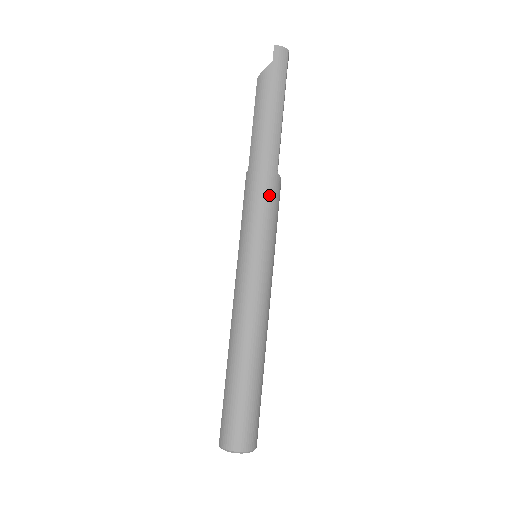
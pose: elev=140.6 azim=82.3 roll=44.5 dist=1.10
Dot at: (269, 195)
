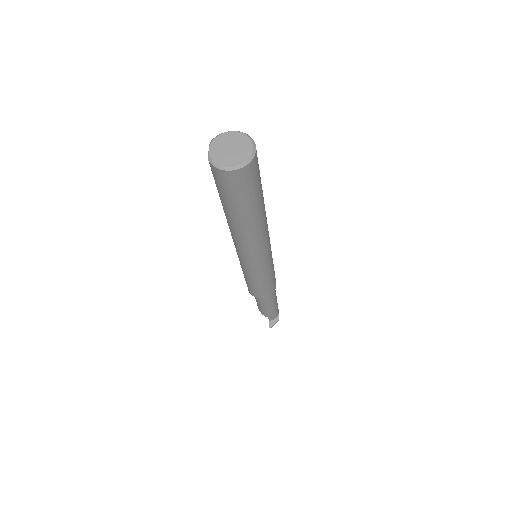
Dot at: occluded
